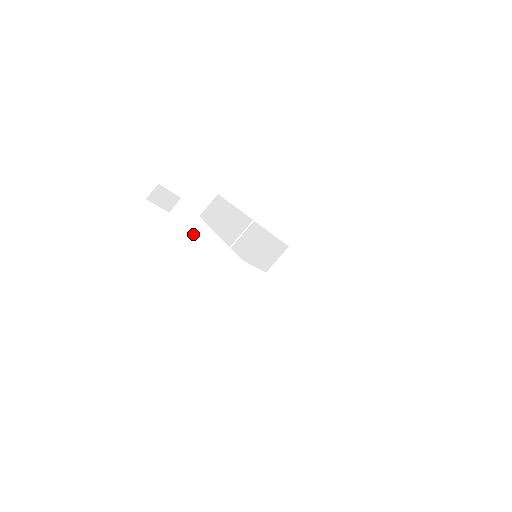
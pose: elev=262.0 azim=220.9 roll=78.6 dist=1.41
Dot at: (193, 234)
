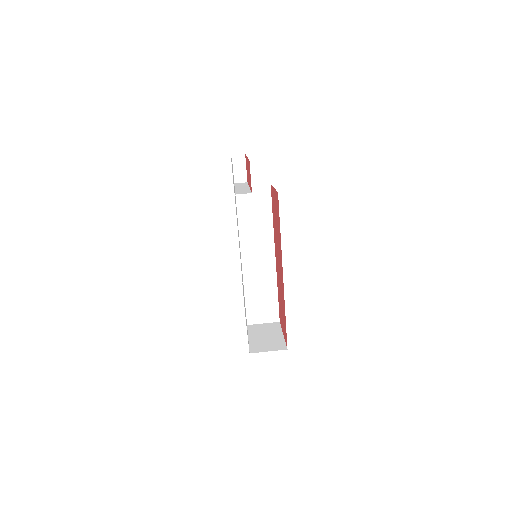
Dot at: (236, 187)
